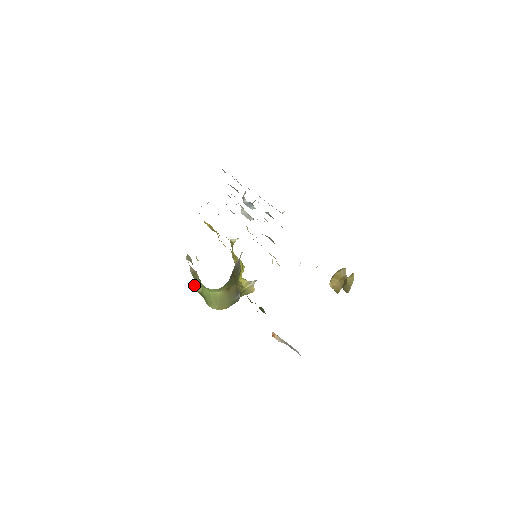
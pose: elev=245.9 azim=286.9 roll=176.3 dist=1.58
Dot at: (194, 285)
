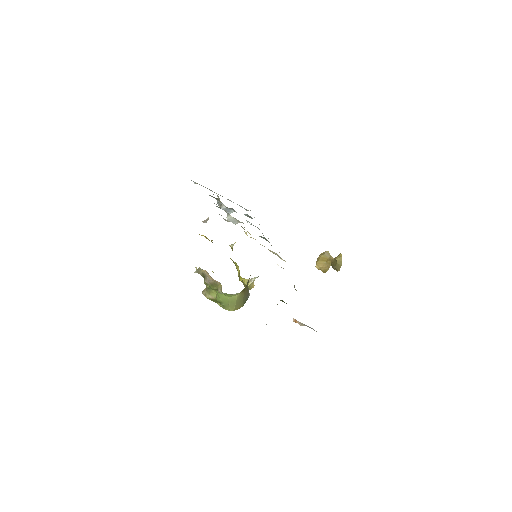
Dot at: (203, 294)
